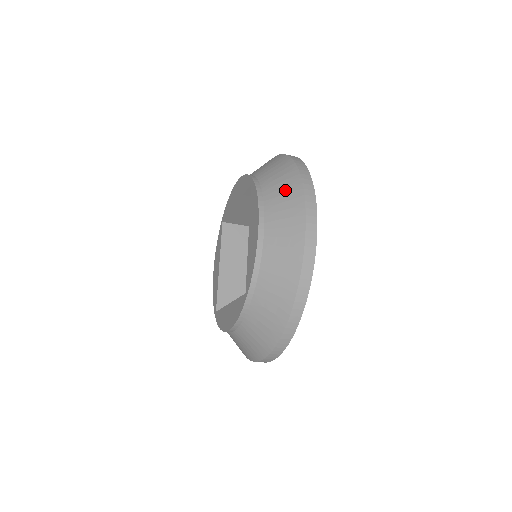
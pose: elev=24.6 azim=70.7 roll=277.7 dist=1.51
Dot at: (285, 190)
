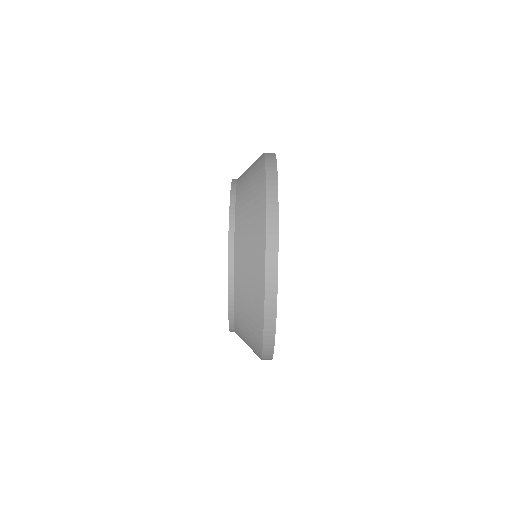
Dot at: (251, 230)
